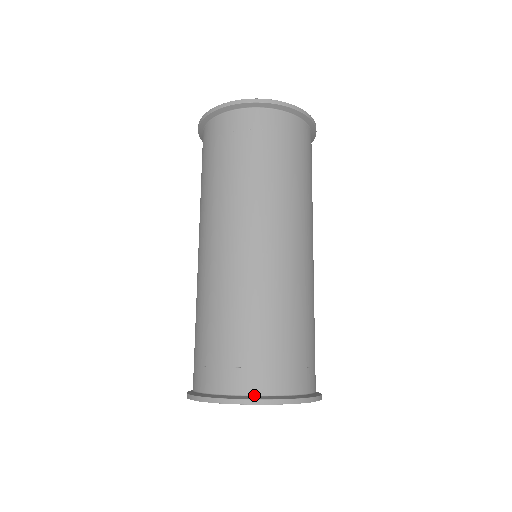
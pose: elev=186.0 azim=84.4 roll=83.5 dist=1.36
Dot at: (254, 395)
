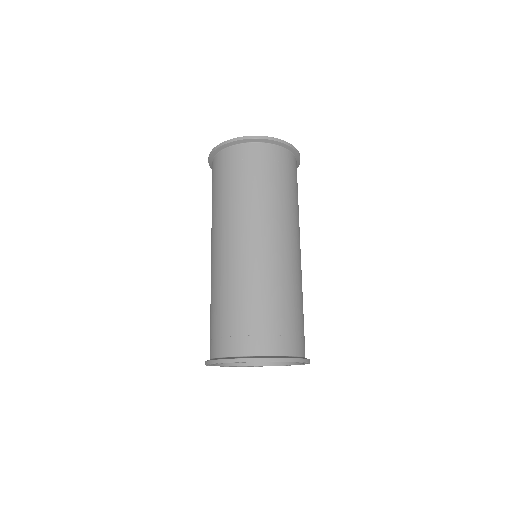
Dot at: (261, 355)
